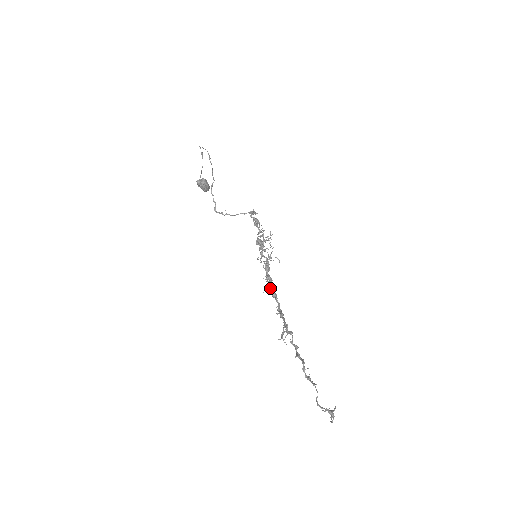
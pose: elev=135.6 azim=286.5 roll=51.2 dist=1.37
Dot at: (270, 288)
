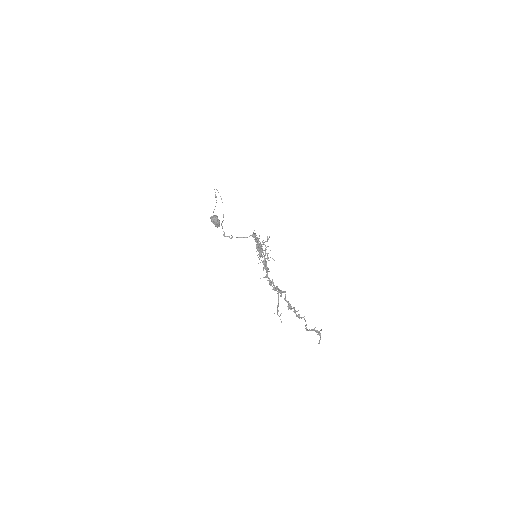
Dot at: (267, 276)
